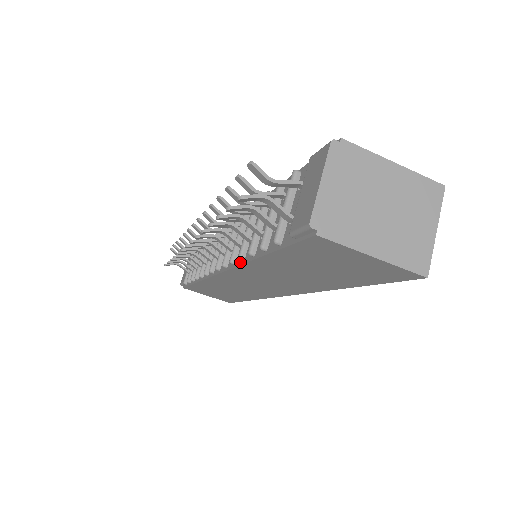
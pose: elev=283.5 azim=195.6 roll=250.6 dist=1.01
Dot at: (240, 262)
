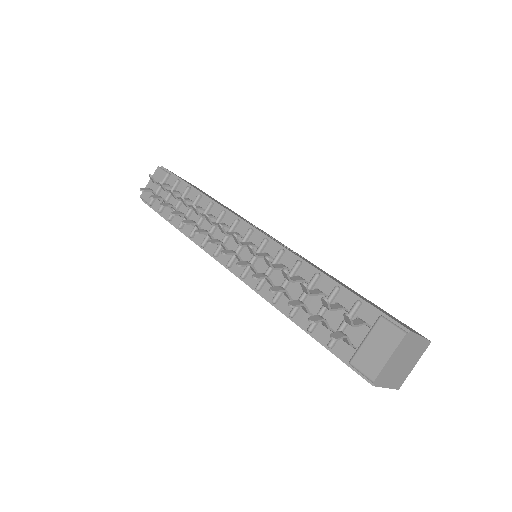
Dot at: (269, 299)
